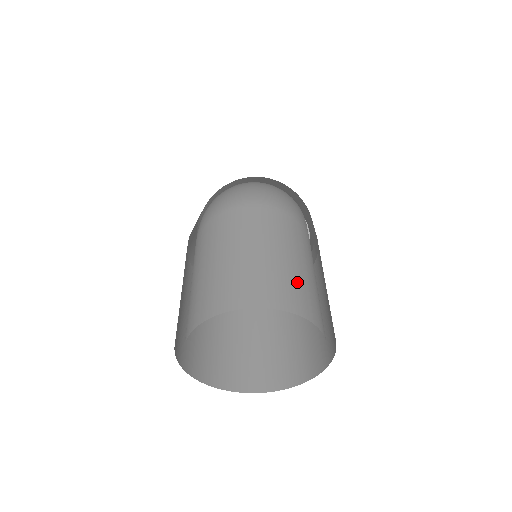
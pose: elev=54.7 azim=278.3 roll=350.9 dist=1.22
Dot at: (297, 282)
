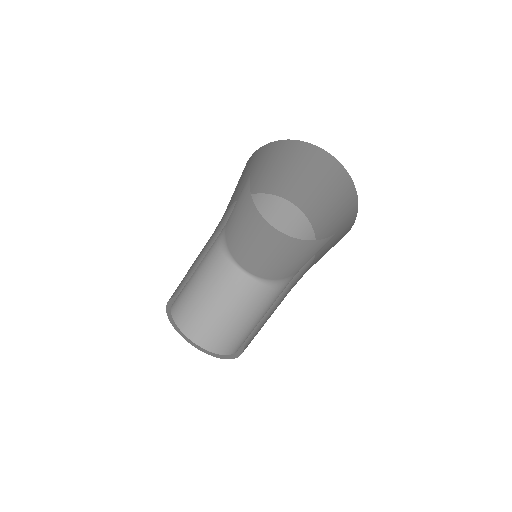
Dot at: occluded
